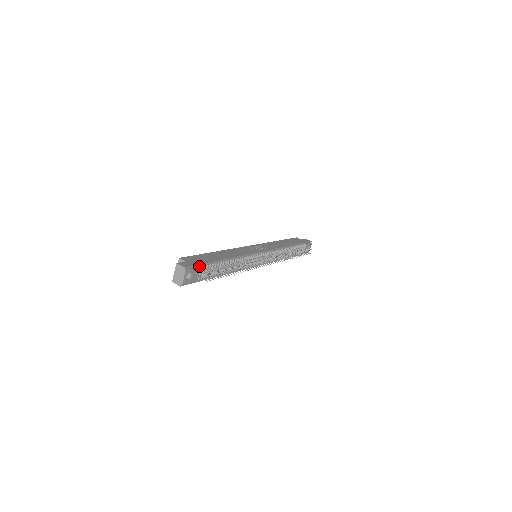
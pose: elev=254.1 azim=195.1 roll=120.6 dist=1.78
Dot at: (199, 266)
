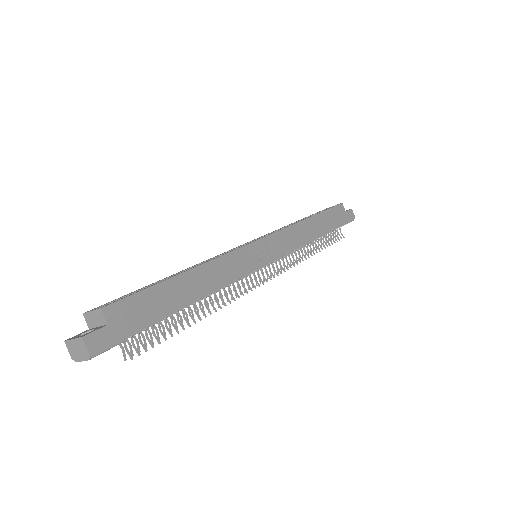
Dot at: (126, 337)
